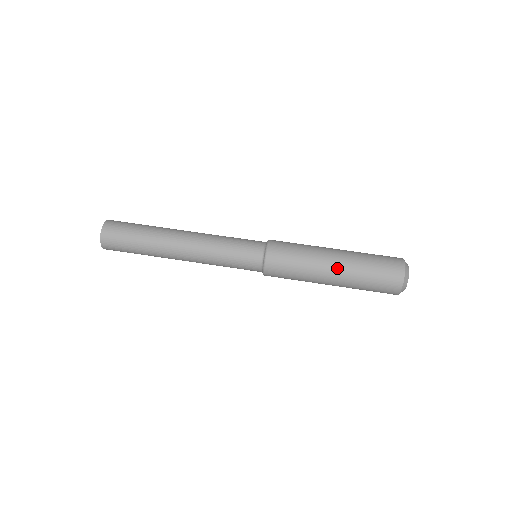
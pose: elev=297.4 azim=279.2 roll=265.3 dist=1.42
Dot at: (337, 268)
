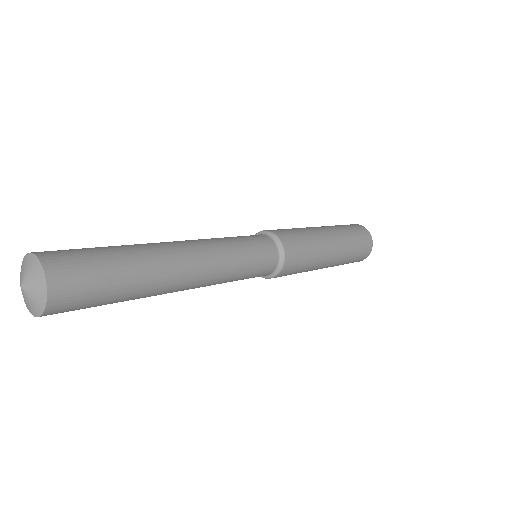
Dot at: (326, 229)
